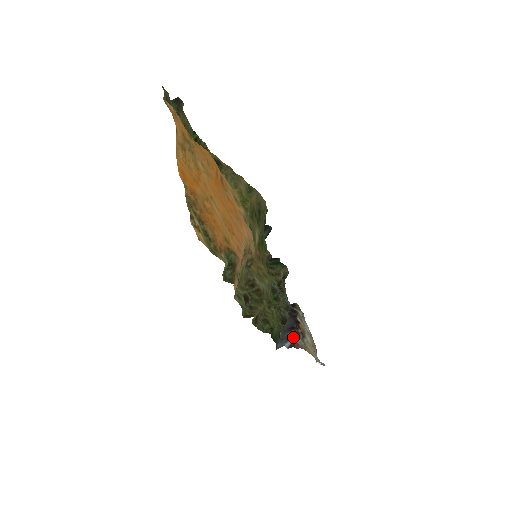
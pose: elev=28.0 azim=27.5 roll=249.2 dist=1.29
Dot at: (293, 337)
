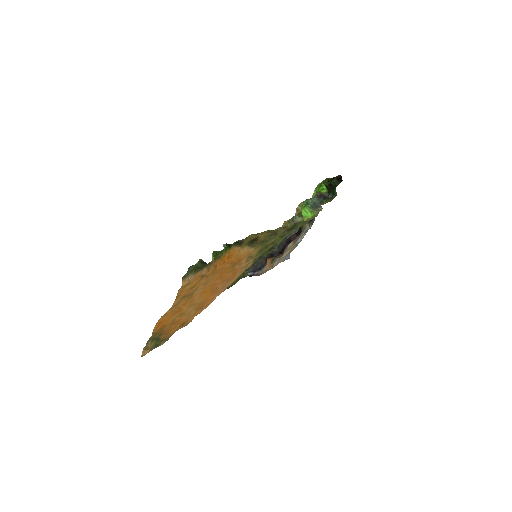
Dot at: (258, 270)
